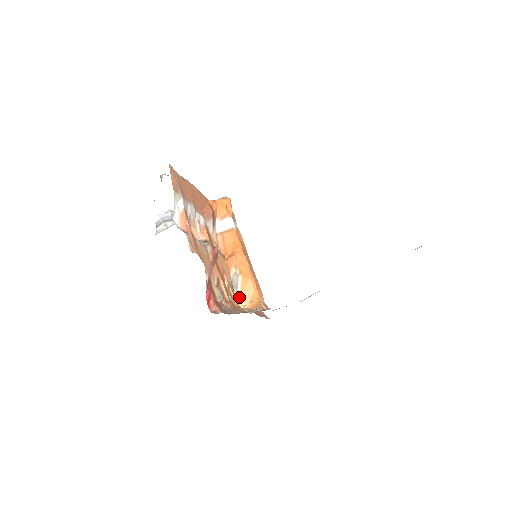
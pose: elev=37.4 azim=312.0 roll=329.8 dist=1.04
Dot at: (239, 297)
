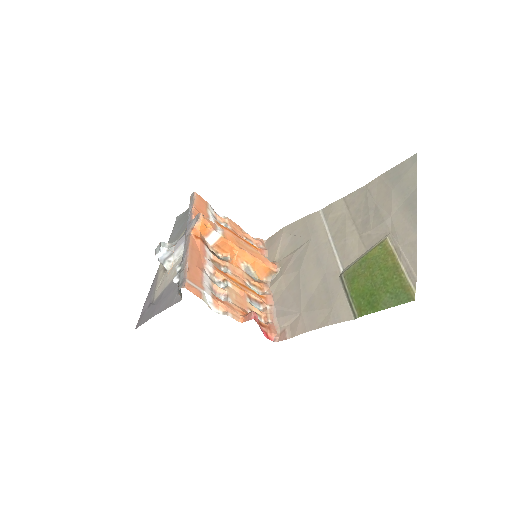
Dot at: (255, 275)
